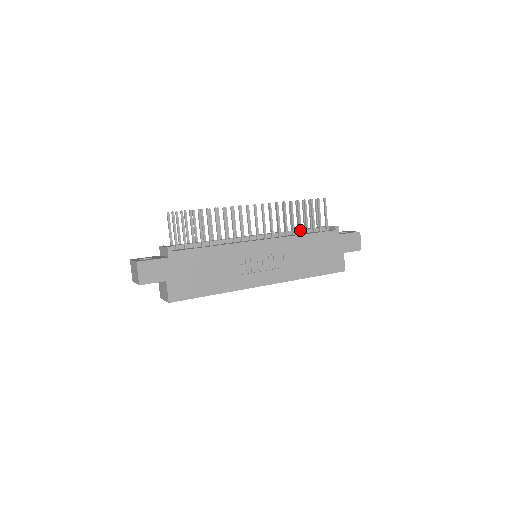
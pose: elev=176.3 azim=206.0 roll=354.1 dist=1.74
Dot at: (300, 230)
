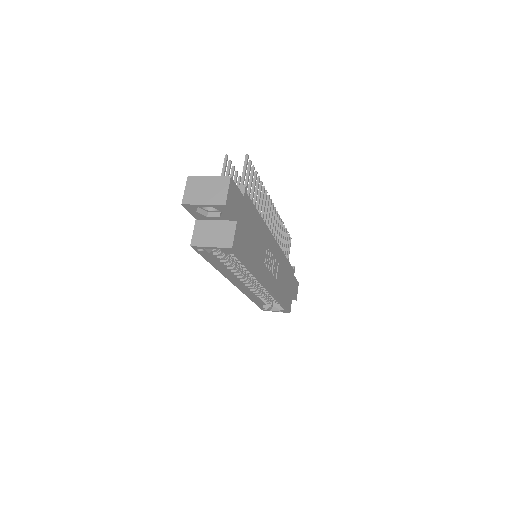
Dot at: occluded
